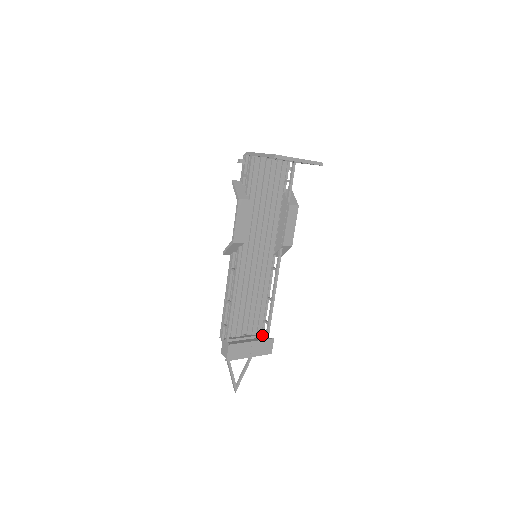
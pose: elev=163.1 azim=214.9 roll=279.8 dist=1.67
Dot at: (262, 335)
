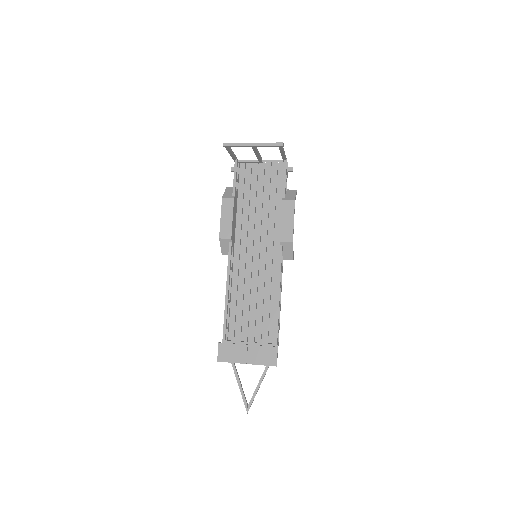
Dot at: (268, 344)
